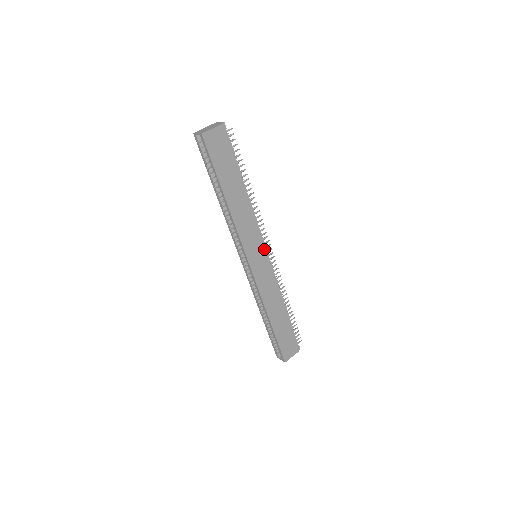
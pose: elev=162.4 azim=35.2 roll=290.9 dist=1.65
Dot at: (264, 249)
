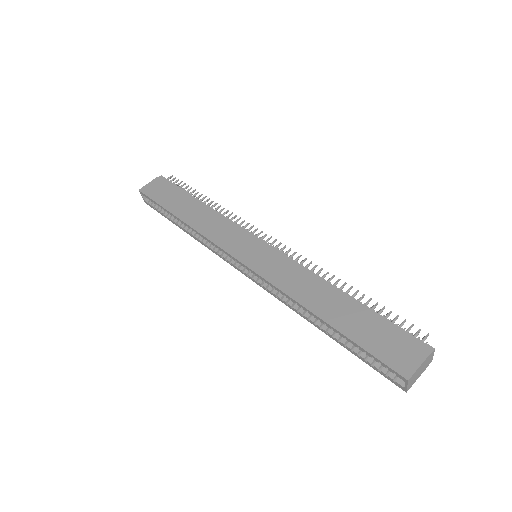
Dot at: (257, 240)
